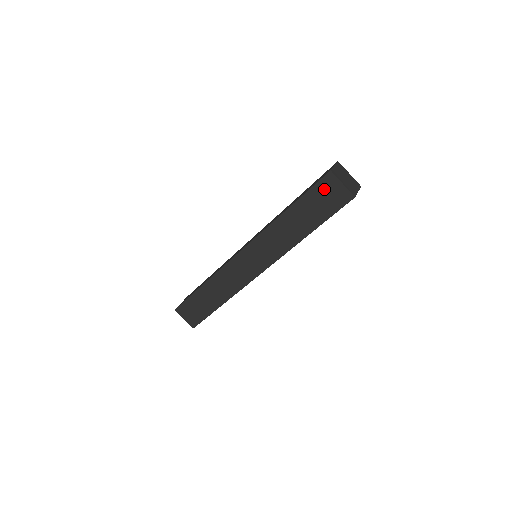
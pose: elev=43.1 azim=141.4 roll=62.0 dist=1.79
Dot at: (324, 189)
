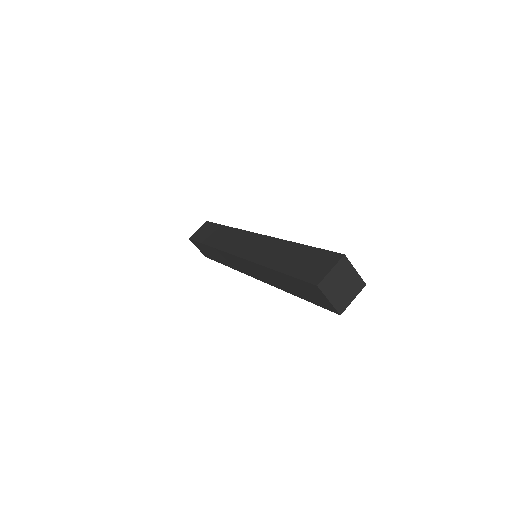
Dot at: (310, 289)
